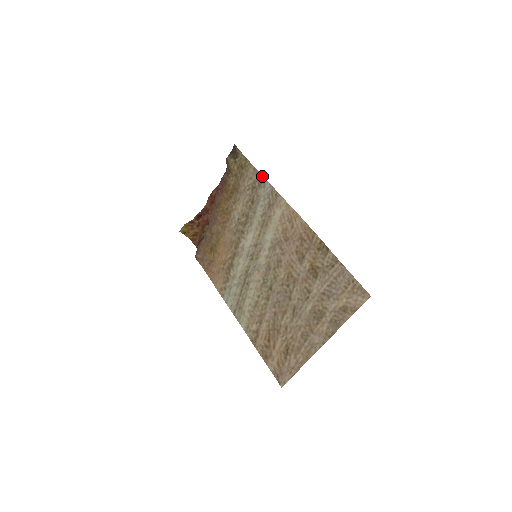
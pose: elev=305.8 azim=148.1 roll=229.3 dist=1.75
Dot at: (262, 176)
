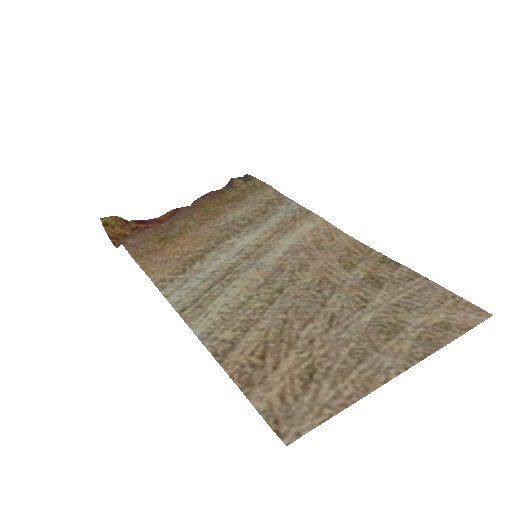
Dot at: (287, 197)
